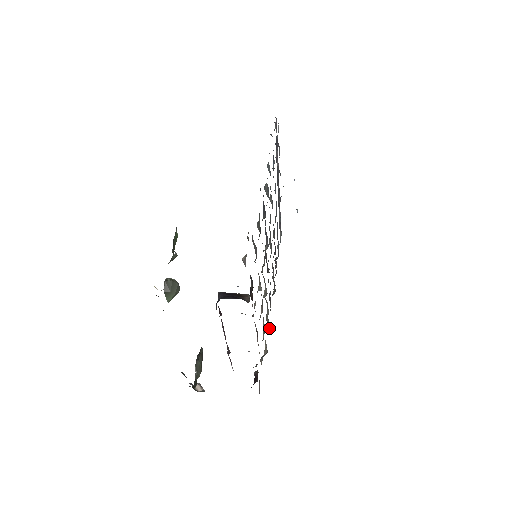
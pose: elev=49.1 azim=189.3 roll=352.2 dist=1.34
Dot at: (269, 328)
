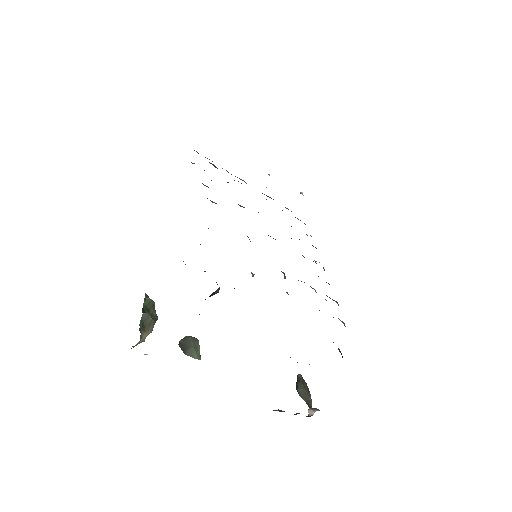
Dot at: (336, 302)
